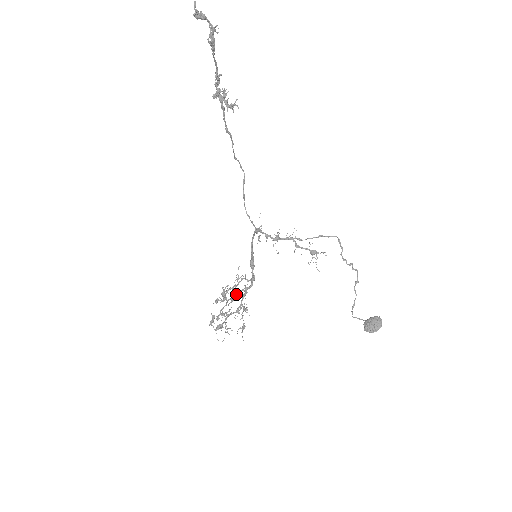
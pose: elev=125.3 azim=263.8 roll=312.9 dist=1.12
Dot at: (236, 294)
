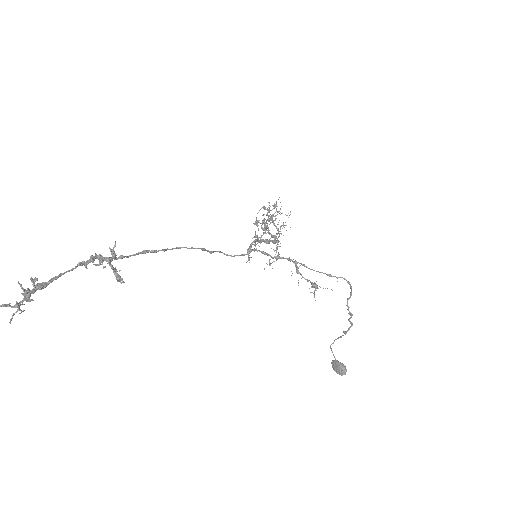
Dot at: (268, 230)
